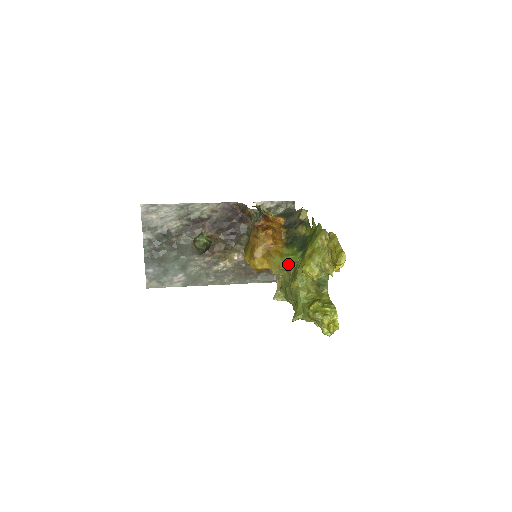
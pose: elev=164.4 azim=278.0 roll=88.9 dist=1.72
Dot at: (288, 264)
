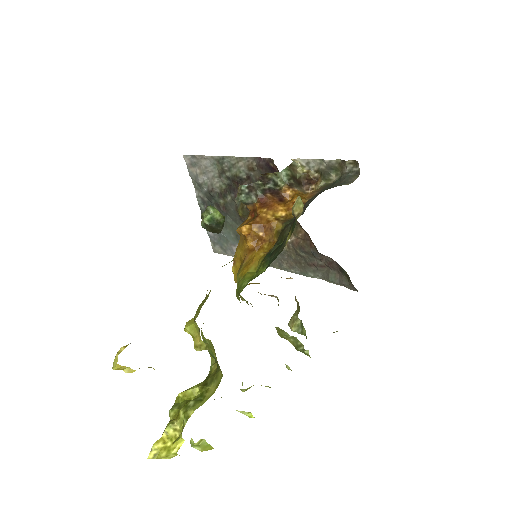
Dot at: (238, 294)
